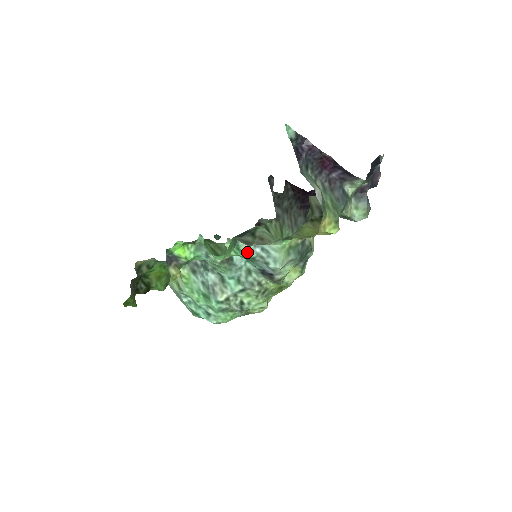
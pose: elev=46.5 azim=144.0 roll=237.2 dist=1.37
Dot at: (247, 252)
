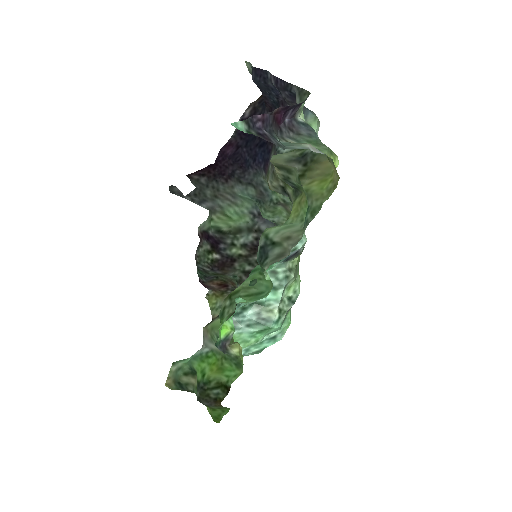
Dot at: occluded
